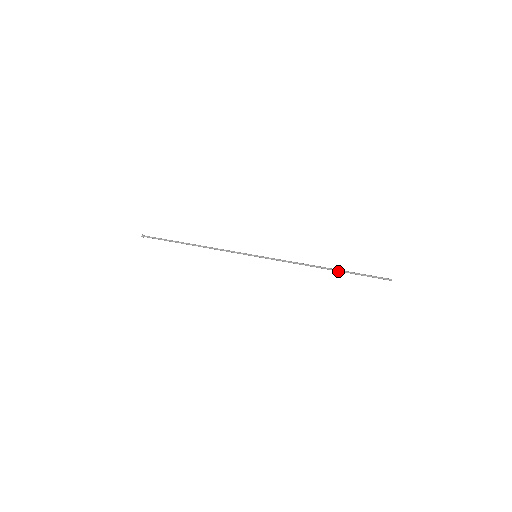
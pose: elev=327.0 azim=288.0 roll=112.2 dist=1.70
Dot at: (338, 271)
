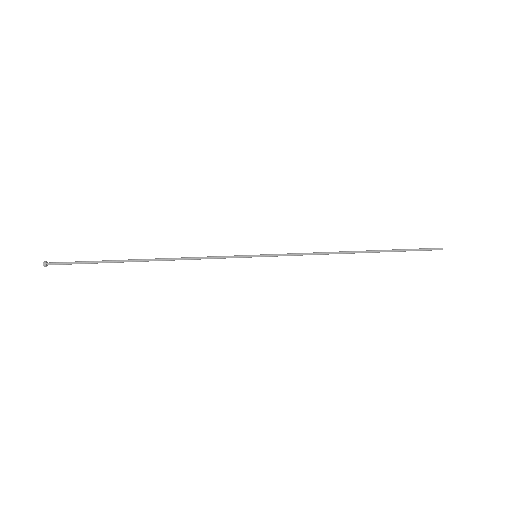
Dot at: (375, 252)
